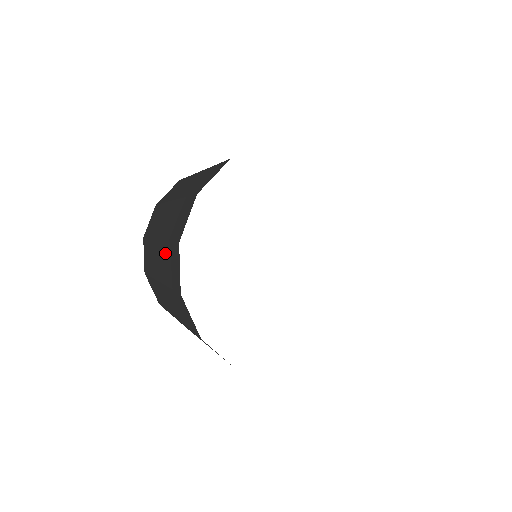
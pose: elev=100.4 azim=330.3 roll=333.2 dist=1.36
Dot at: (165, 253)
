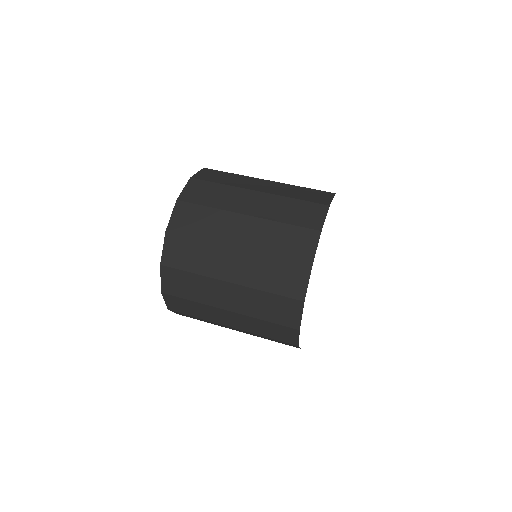
Dot at: occluded
